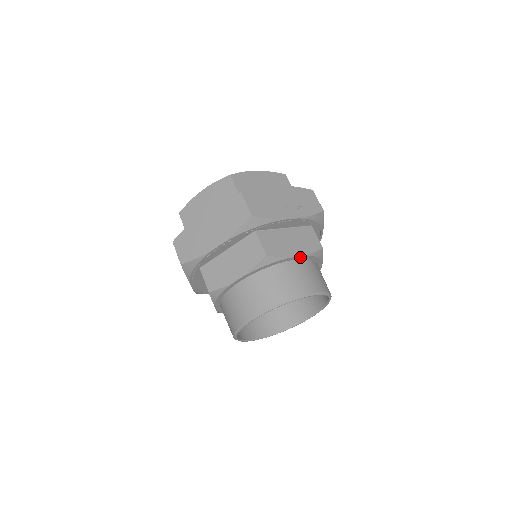
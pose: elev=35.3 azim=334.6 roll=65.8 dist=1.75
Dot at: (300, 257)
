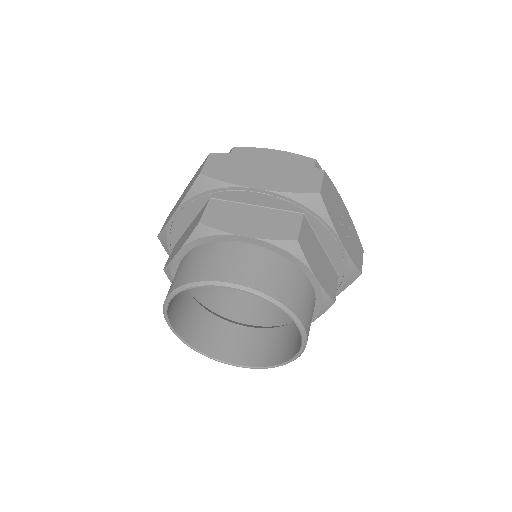
Dot at: (315, 283)
